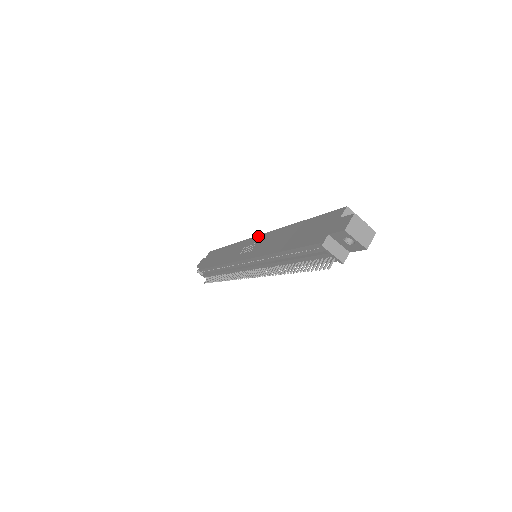
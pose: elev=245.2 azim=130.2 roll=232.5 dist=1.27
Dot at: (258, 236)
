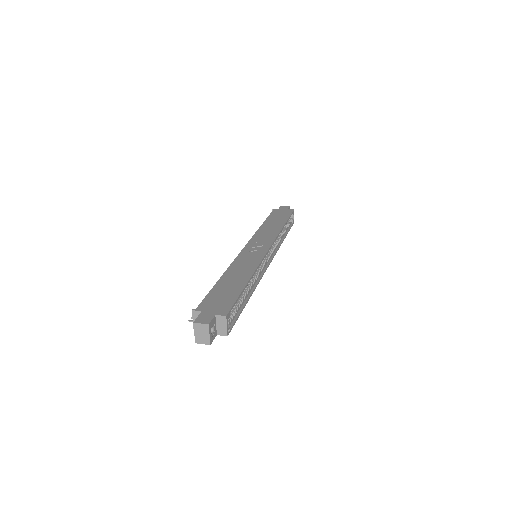
Dot at: (266, 250)
